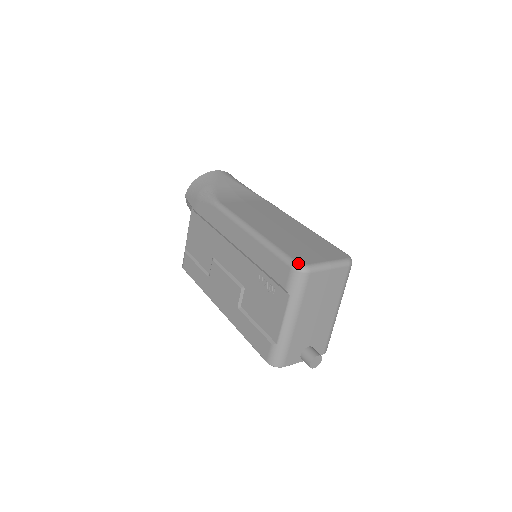
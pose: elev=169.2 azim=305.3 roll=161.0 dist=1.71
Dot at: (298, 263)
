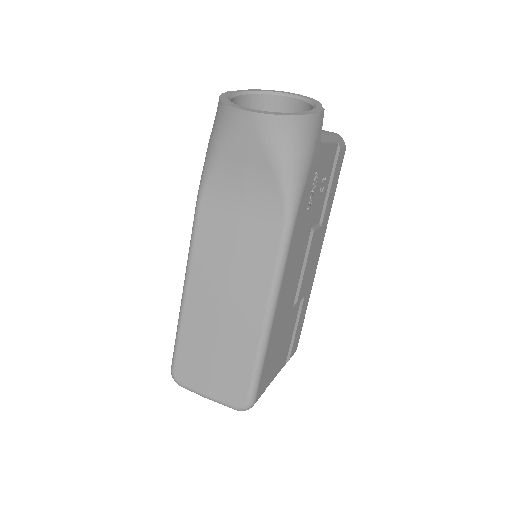
Dot at: (173, 375)
